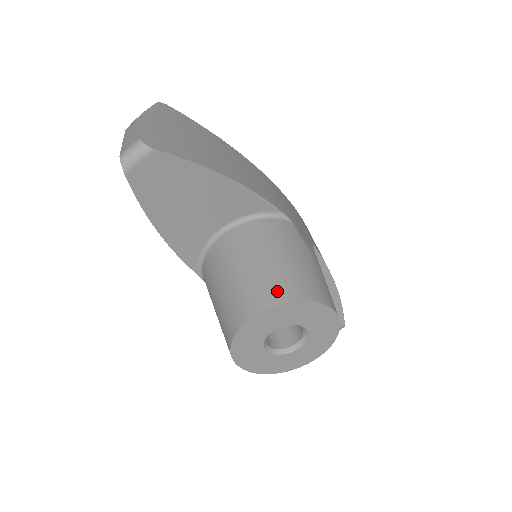
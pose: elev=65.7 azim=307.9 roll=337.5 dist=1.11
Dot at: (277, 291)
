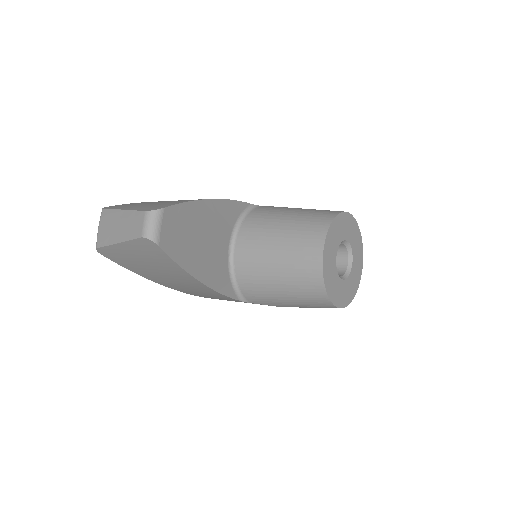
Dot at: (316, 228)
